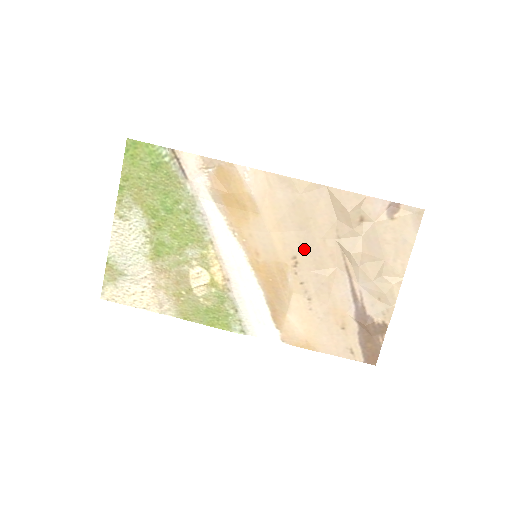
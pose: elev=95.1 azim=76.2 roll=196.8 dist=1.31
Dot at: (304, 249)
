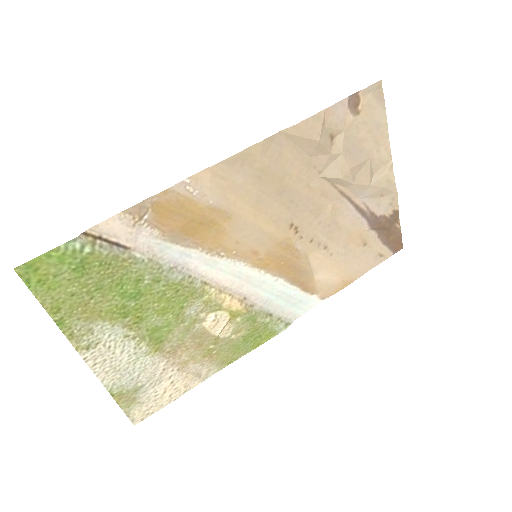
Dot at: (295, 210)
